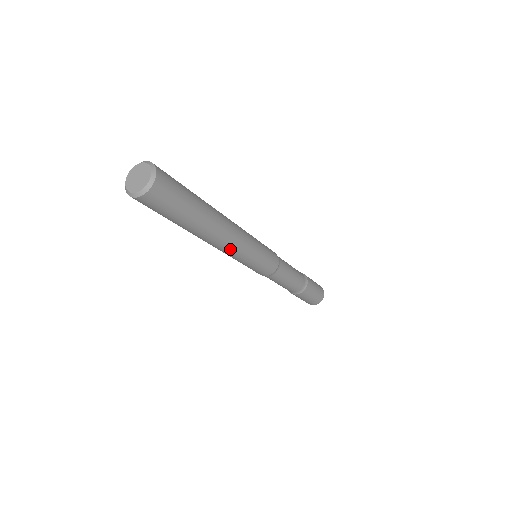
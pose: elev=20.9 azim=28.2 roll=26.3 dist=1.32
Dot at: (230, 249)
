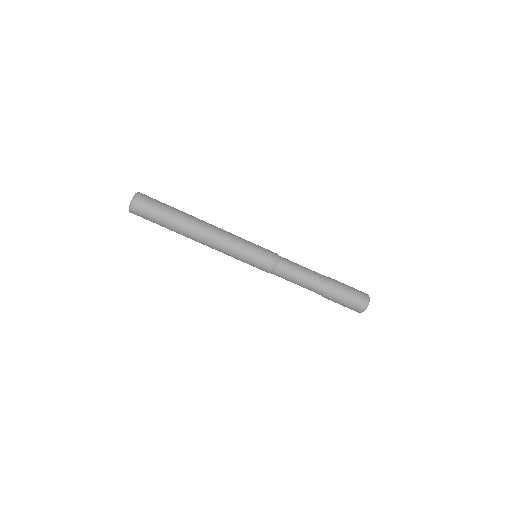
Dot at: (221, 230)
